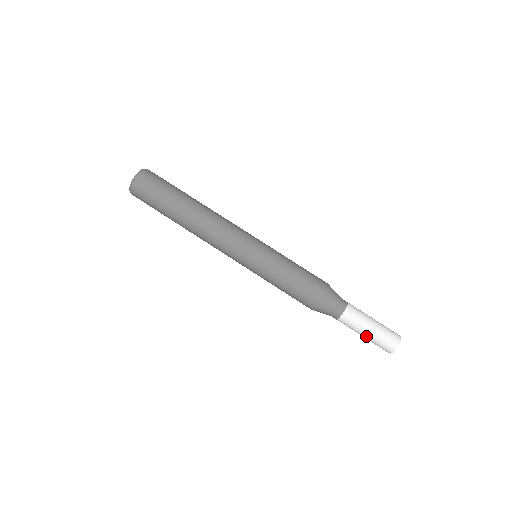
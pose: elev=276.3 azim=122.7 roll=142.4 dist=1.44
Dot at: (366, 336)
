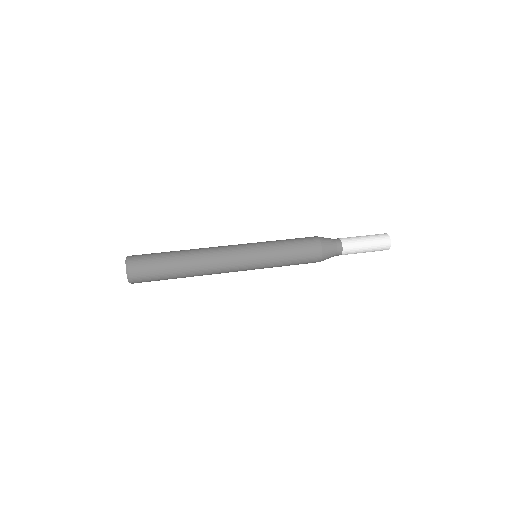
Dot at: (367, 242)
